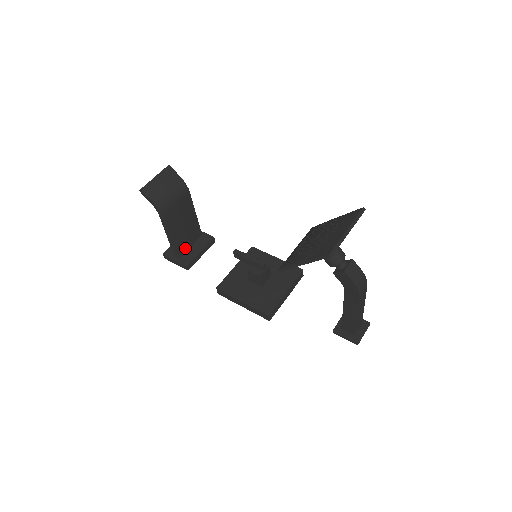
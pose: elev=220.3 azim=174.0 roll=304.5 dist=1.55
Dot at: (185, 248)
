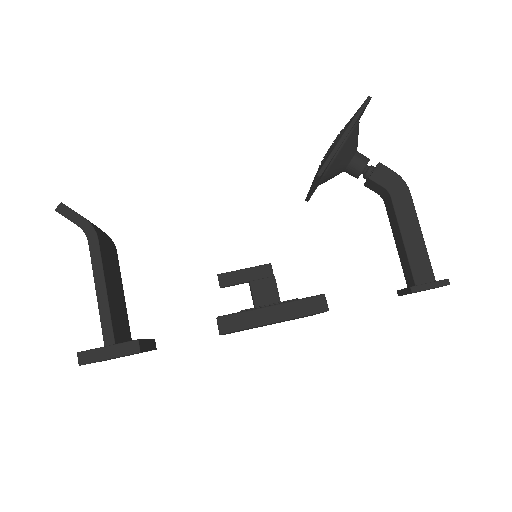
Dot at: (119, 336)
